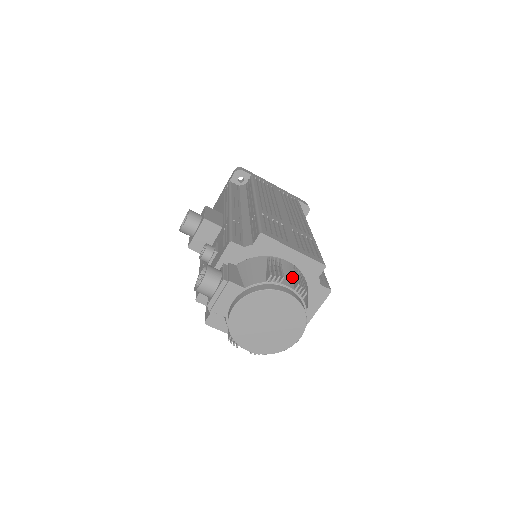
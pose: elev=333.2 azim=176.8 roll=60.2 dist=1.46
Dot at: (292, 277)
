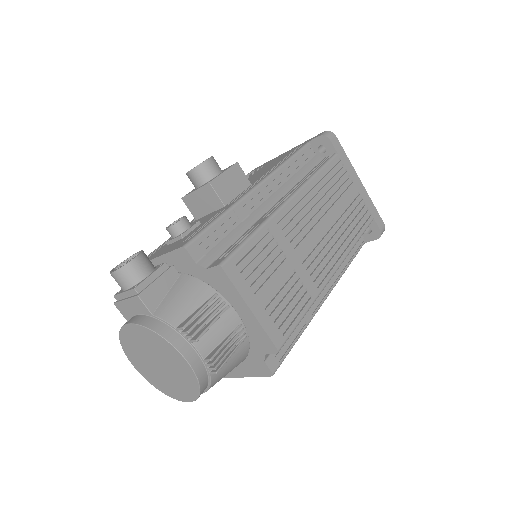
Dot at: (220, 340)
